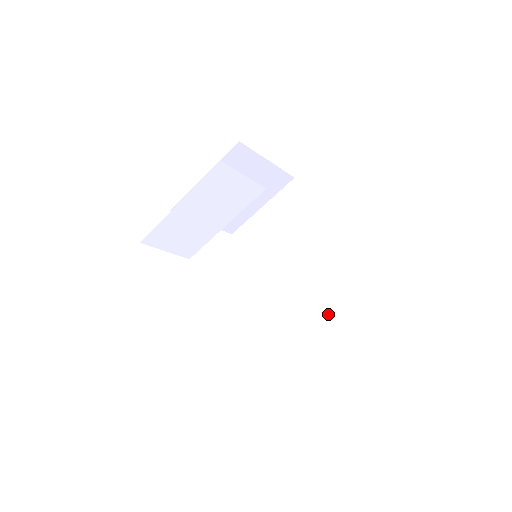
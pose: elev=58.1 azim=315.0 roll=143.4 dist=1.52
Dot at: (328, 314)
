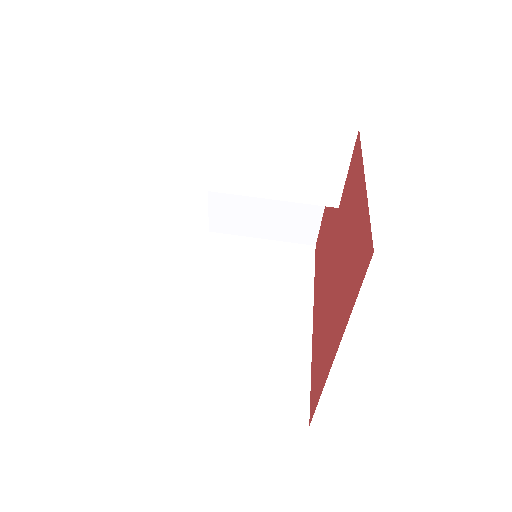
Dot at: (247, 388)
